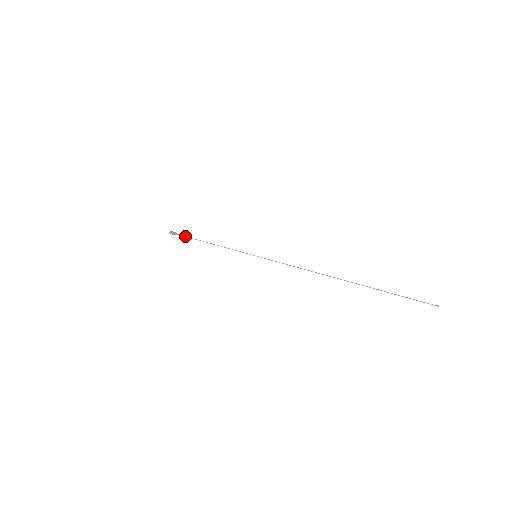
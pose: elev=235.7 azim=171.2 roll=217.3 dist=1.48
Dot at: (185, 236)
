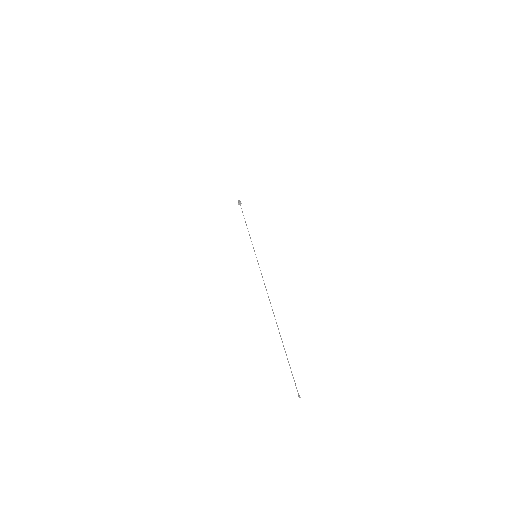
Dot at: occluded
